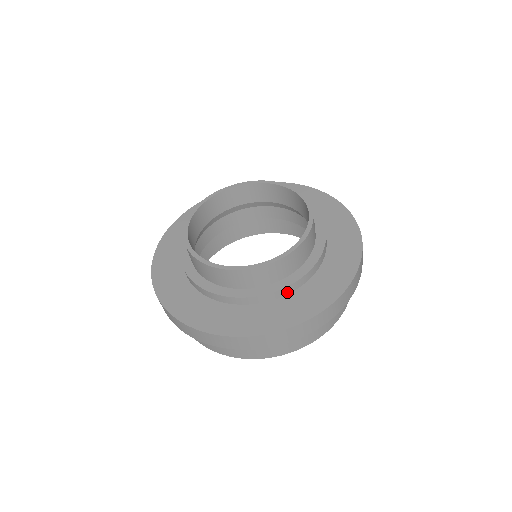
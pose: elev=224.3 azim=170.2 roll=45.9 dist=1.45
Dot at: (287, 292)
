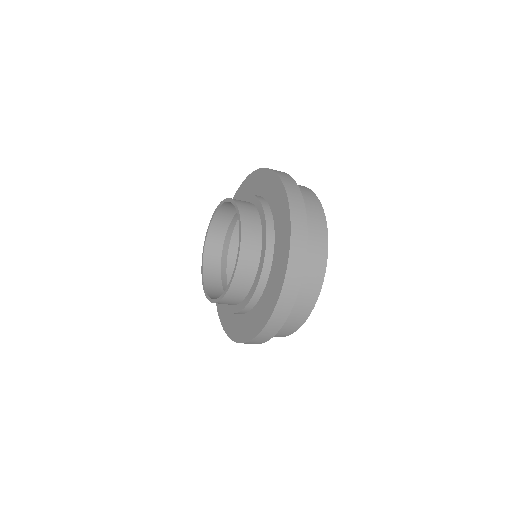
Dot at: (248, 310)
